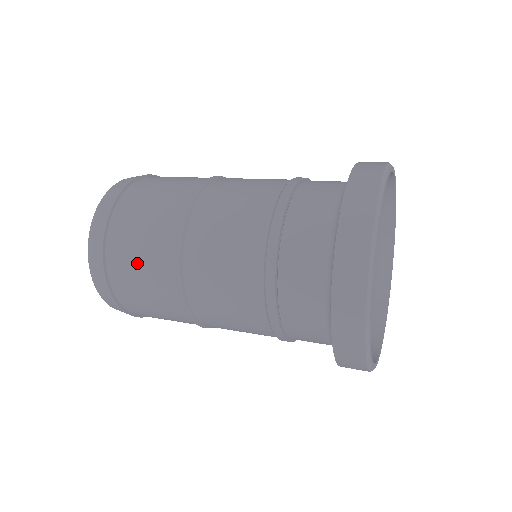
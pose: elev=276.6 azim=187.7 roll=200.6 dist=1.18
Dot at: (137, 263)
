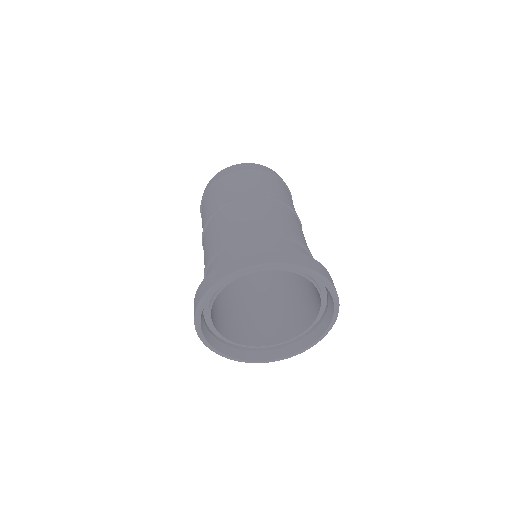
Dot at: occluded
